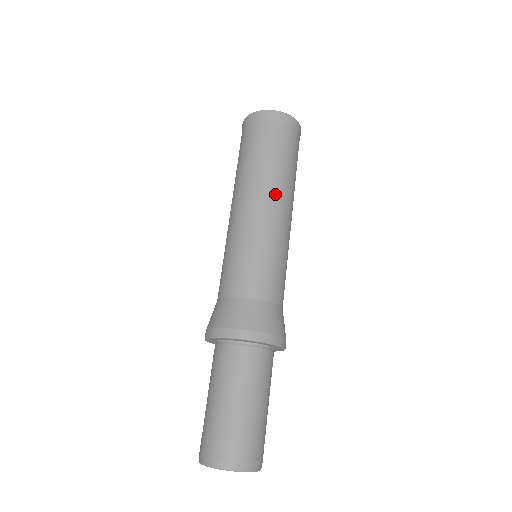
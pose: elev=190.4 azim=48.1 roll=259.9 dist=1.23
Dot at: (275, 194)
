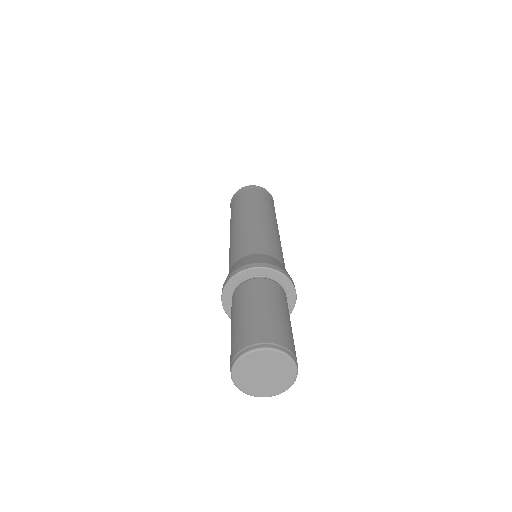
Dot at: (263, 214)
